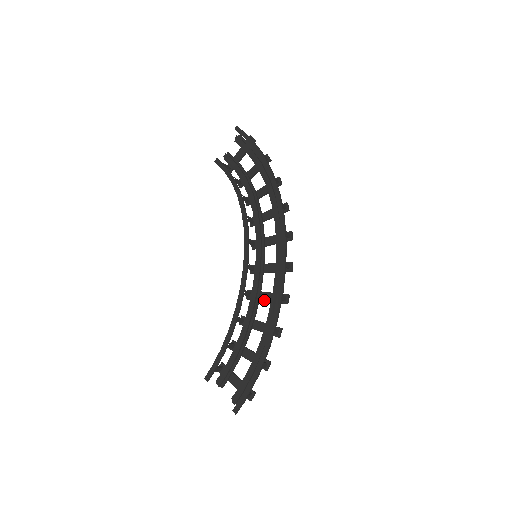
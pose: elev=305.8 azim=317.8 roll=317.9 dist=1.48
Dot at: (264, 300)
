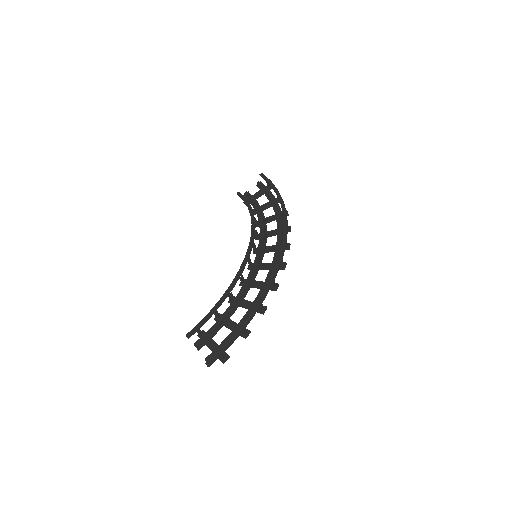
Dot at: (256, 286)
